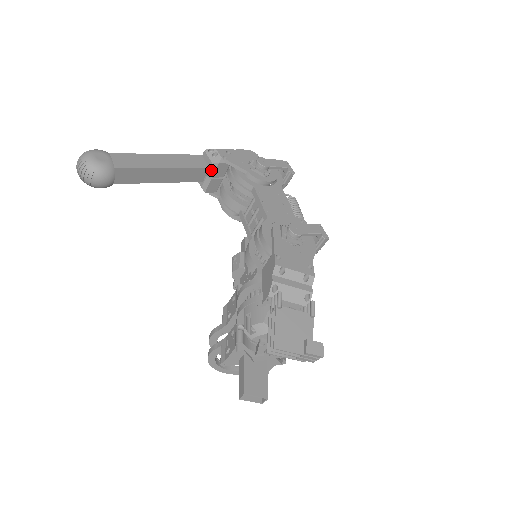
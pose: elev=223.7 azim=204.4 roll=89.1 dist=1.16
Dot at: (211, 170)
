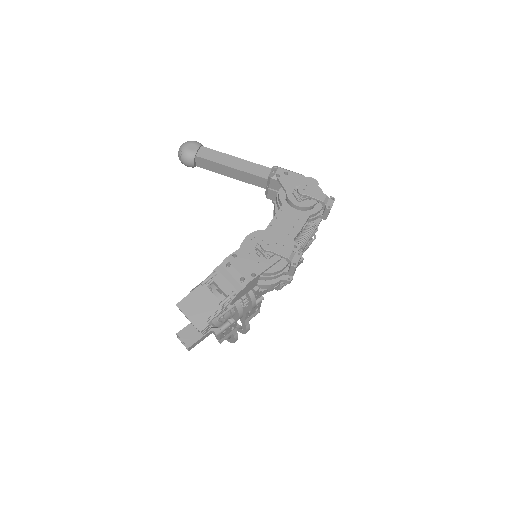
Dot at: (268, 182)
